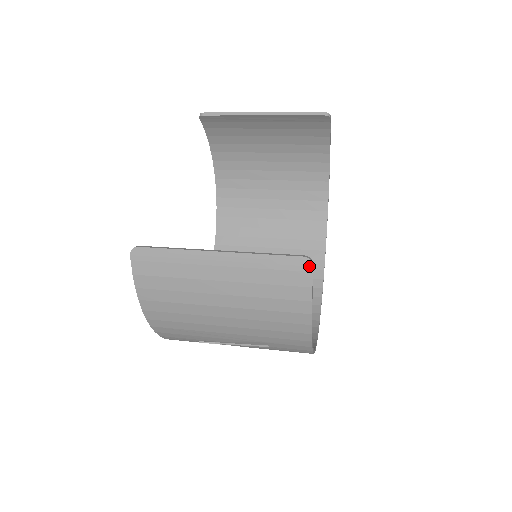
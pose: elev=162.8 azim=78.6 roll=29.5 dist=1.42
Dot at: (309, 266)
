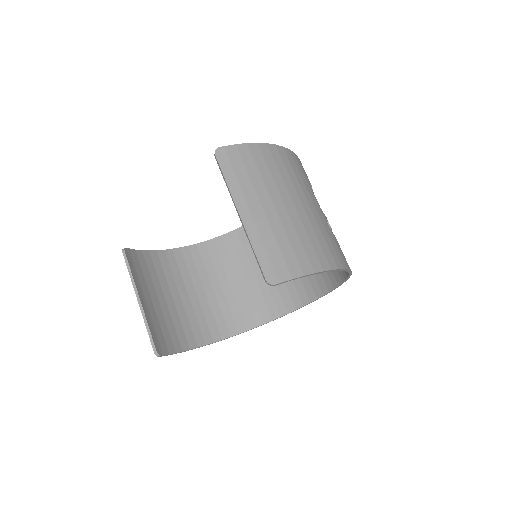
Dot at: (158, 355)
